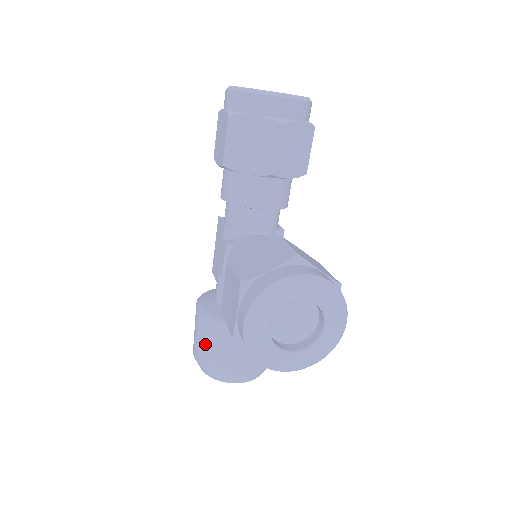
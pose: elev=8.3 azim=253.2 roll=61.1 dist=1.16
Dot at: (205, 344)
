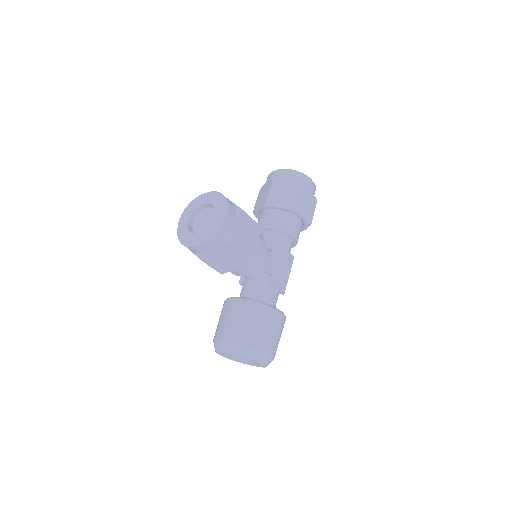
Dot at: occluded
